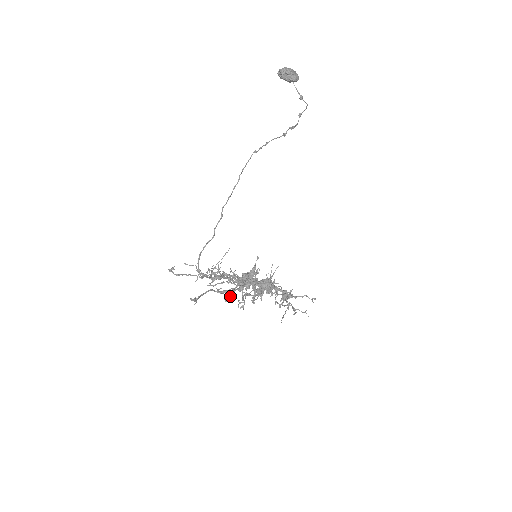
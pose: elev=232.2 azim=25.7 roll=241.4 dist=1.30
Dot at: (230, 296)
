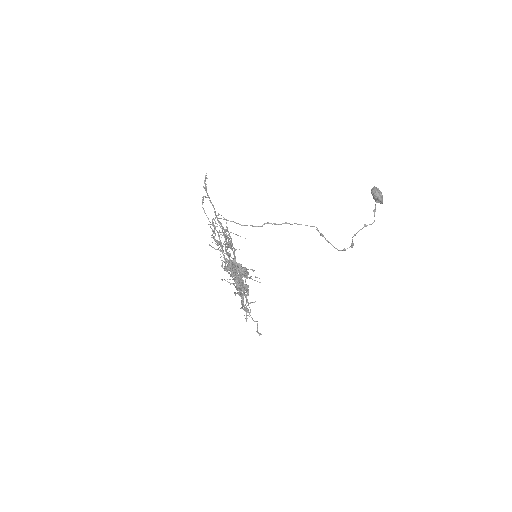
Dot at: occluded
